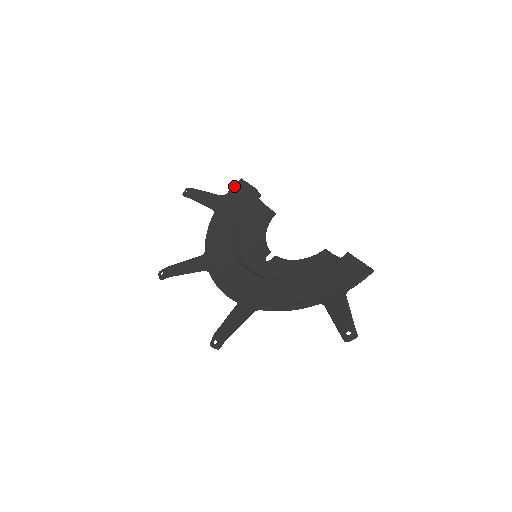
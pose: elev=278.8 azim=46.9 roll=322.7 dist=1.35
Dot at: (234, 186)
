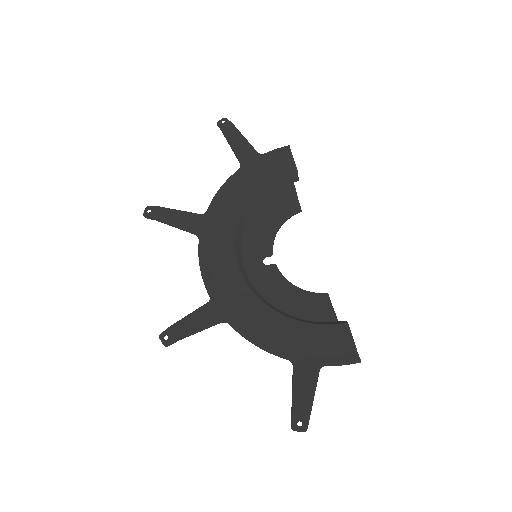
Dot at: (277, 150)
